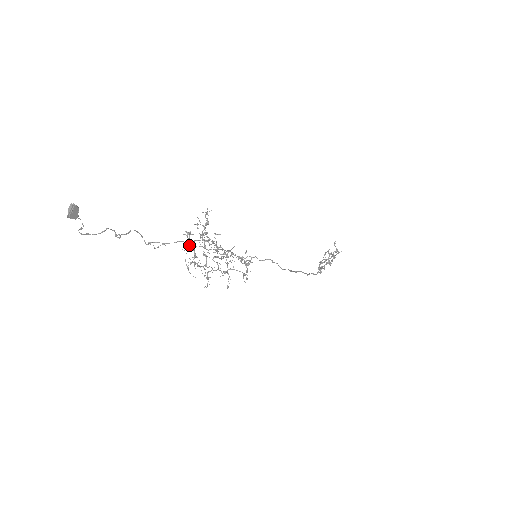
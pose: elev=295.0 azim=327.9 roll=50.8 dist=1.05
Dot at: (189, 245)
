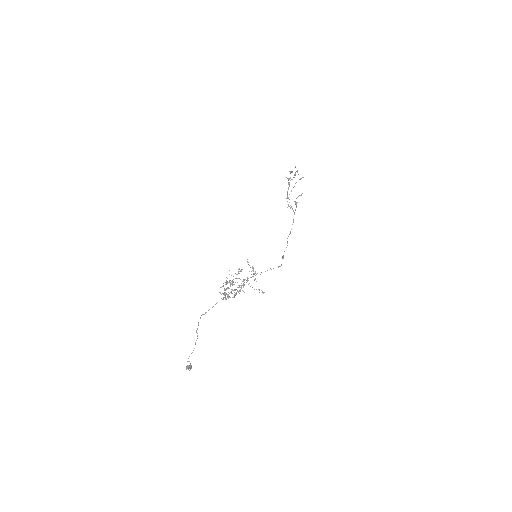
Dot at: occluded
